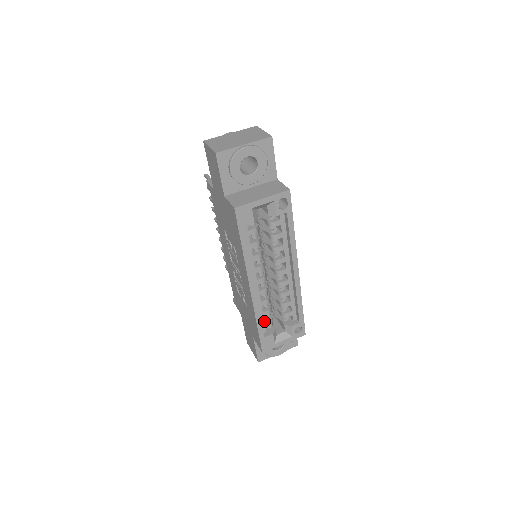
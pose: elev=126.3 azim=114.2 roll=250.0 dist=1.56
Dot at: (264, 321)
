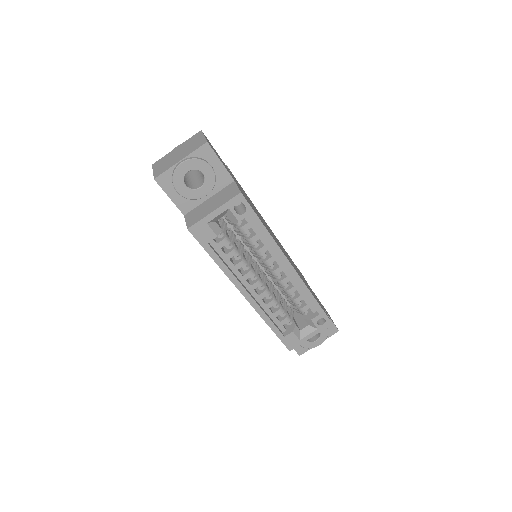
Dot at: (279, 321)
